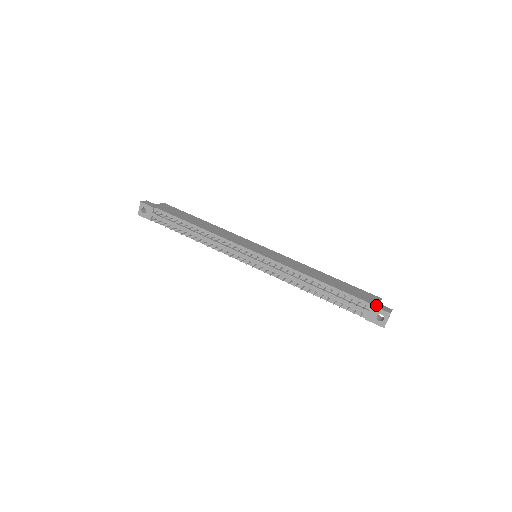
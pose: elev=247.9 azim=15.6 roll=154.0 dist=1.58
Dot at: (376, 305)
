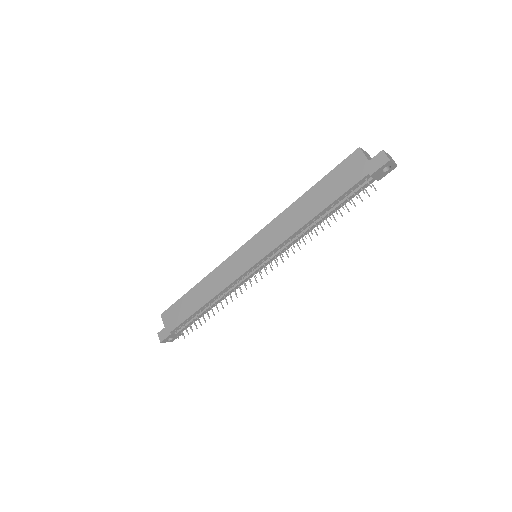
Dot at: (371, 170)
